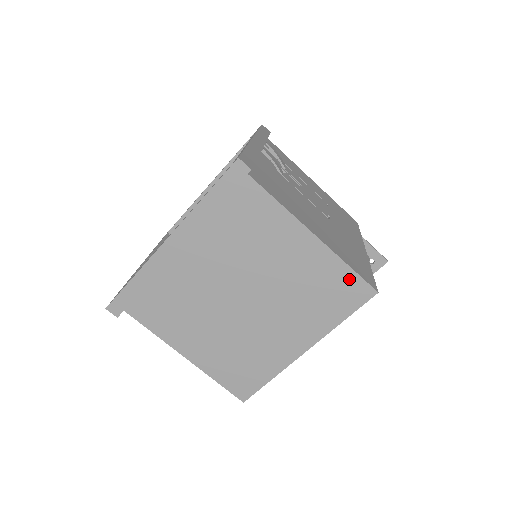
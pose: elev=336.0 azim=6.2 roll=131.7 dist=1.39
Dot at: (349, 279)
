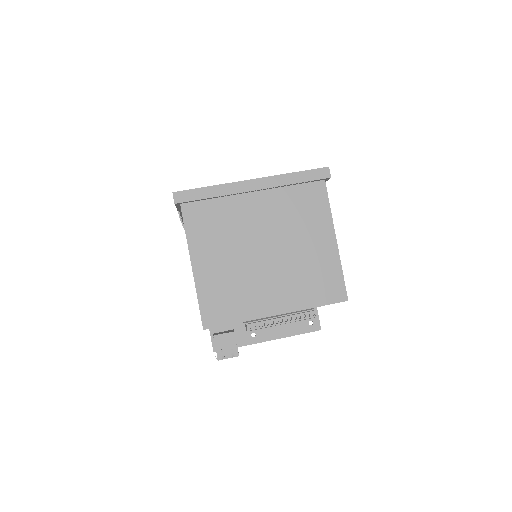
Dot at: (337, 280)
